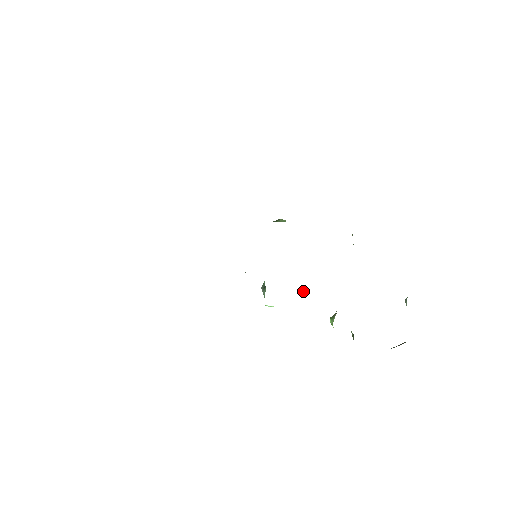
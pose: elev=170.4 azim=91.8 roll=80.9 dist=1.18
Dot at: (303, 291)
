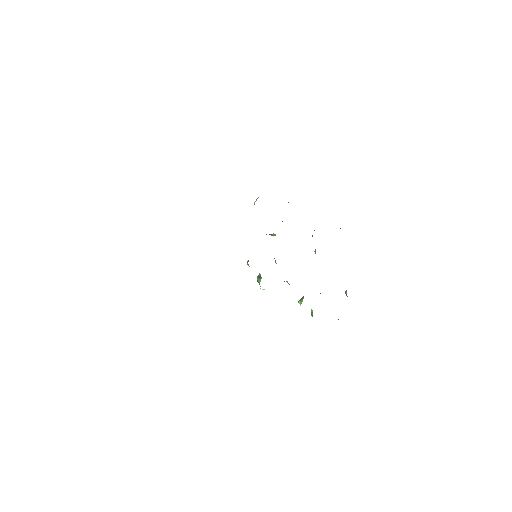
Dot at: (284, 281)
